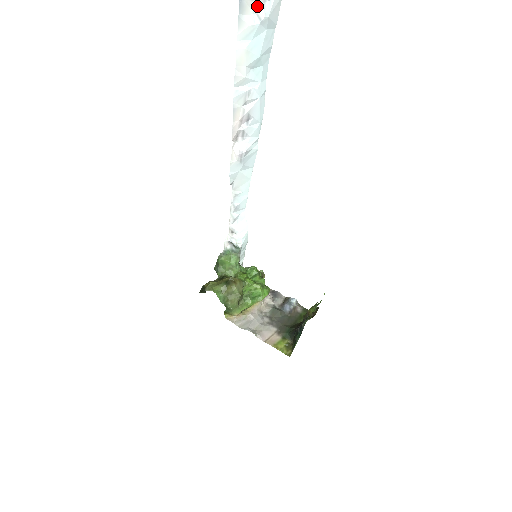
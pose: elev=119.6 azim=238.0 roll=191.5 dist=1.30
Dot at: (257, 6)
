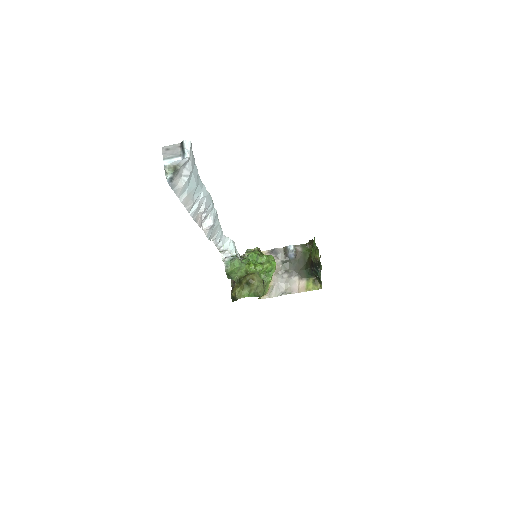
Dot at: (181, 173)
